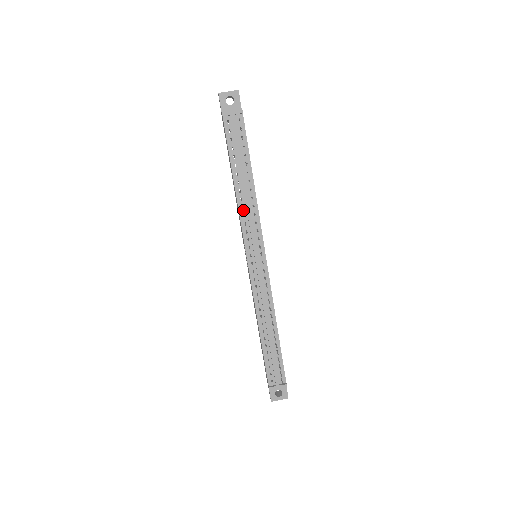
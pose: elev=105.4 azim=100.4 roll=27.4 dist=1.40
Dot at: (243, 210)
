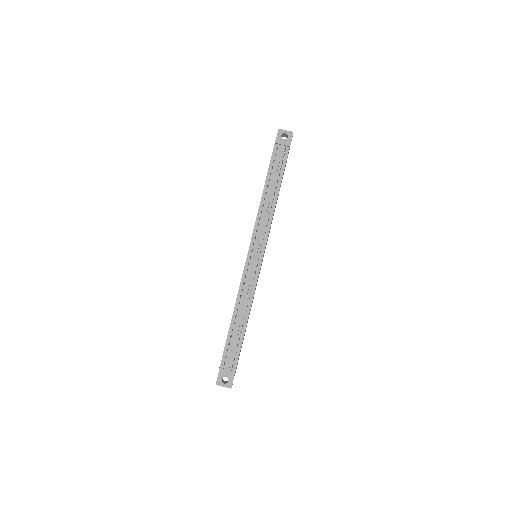
Dot at: (261, 214)
